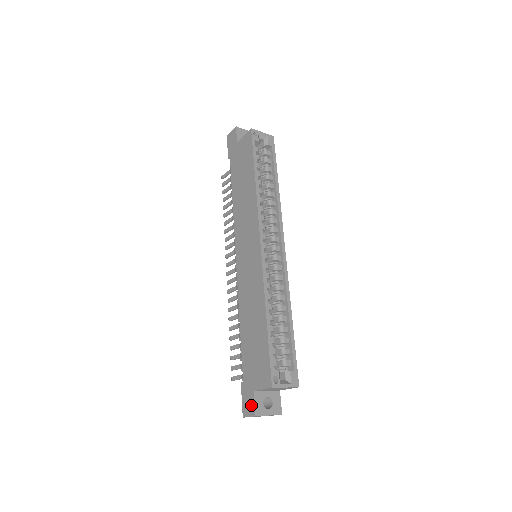
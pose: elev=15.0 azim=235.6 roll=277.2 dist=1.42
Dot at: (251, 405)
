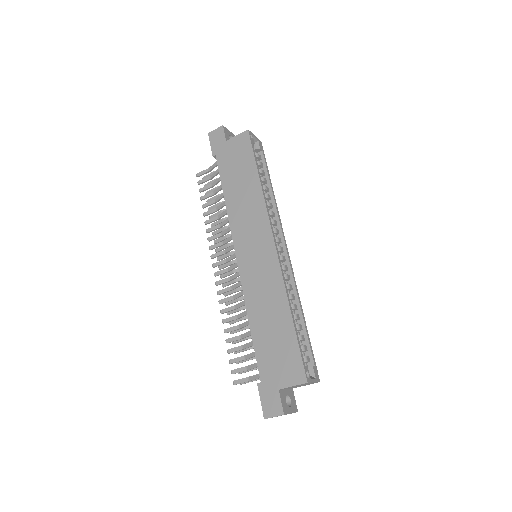
Dot at: (277, 404)
